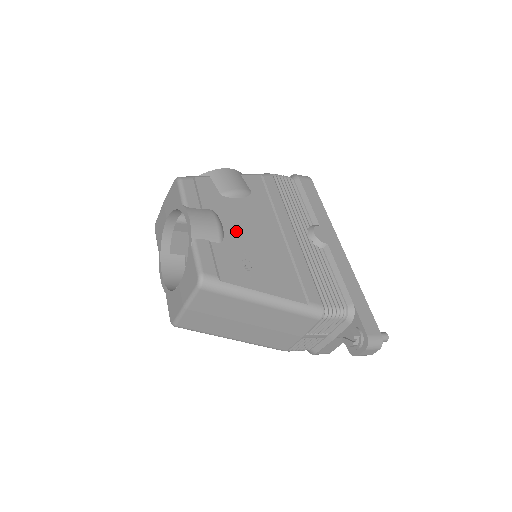
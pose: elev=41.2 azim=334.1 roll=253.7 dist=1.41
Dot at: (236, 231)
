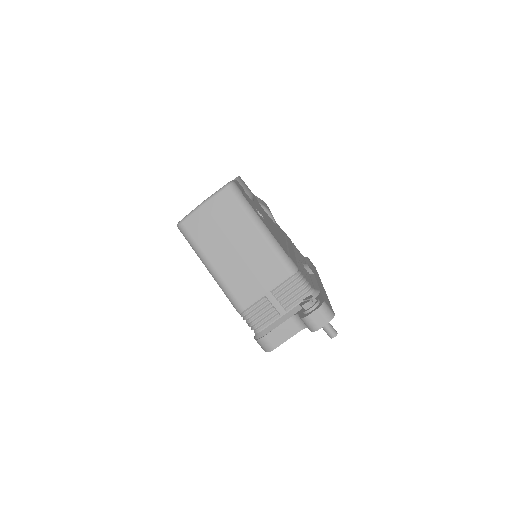
Dot at: (260, 209)
